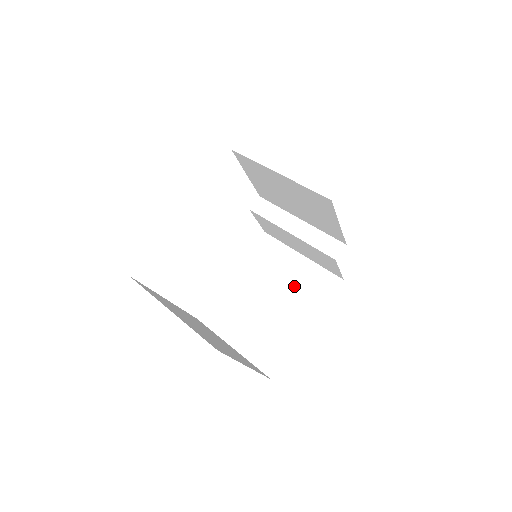
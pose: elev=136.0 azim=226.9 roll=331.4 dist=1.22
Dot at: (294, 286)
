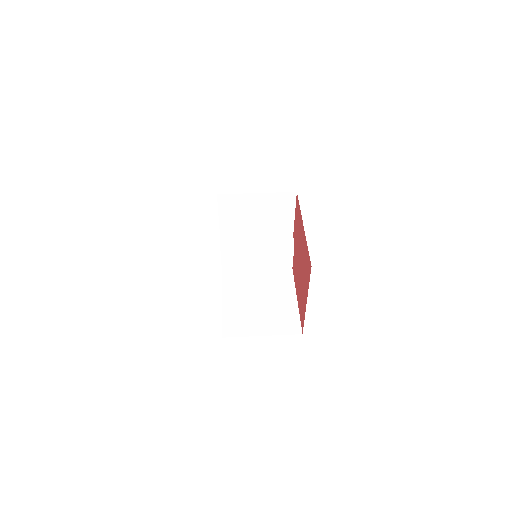
Dot at: (268, 285)
